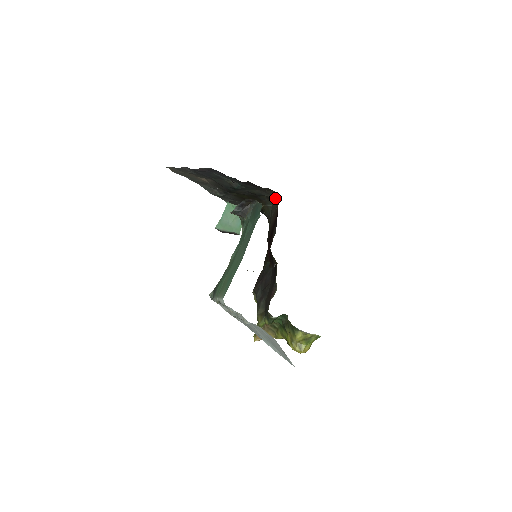
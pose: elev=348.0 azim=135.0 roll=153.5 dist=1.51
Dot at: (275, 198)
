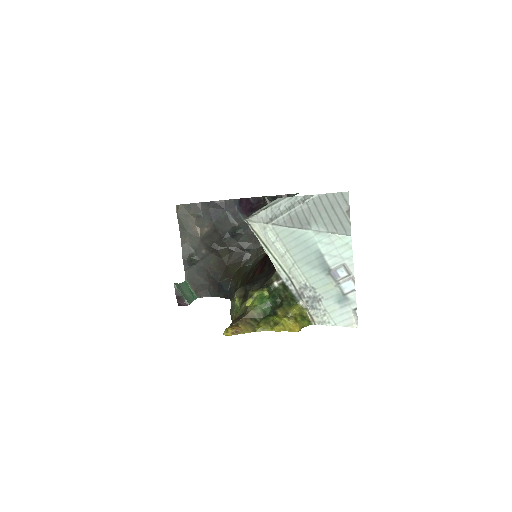
Dot at: occluded
